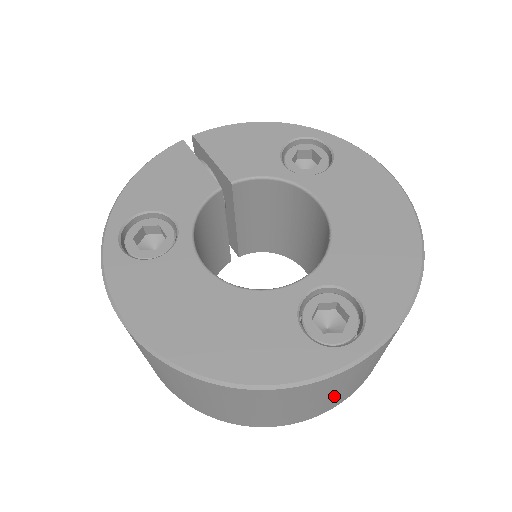
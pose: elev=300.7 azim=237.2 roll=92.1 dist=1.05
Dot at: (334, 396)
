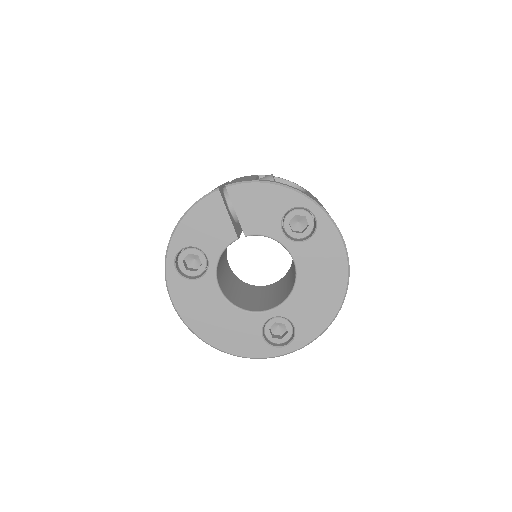
Dot at: occluded
